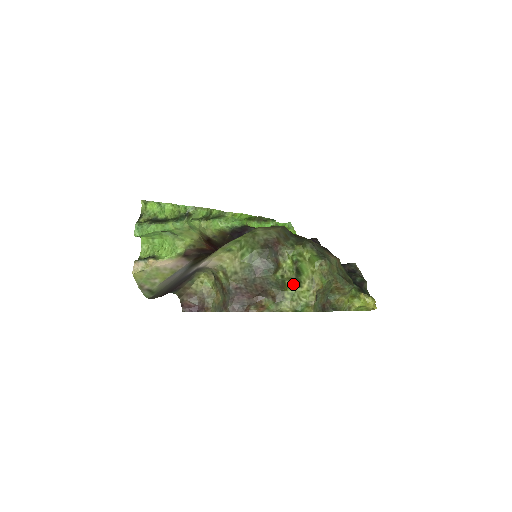
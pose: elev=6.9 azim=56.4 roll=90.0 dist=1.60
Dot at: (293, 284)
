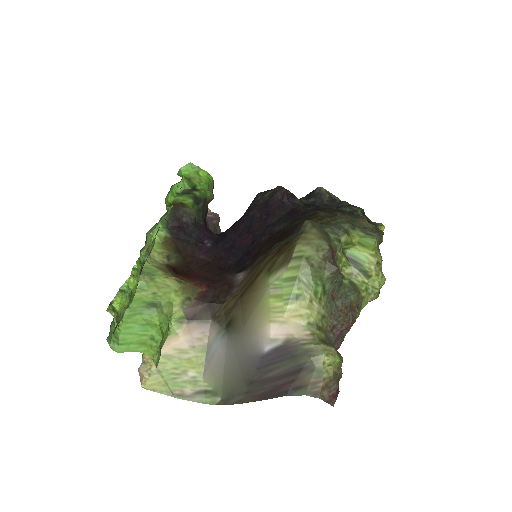
Dot at: (361, 279)
